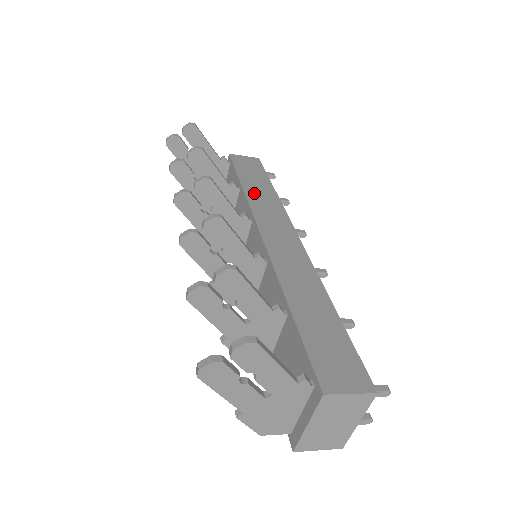
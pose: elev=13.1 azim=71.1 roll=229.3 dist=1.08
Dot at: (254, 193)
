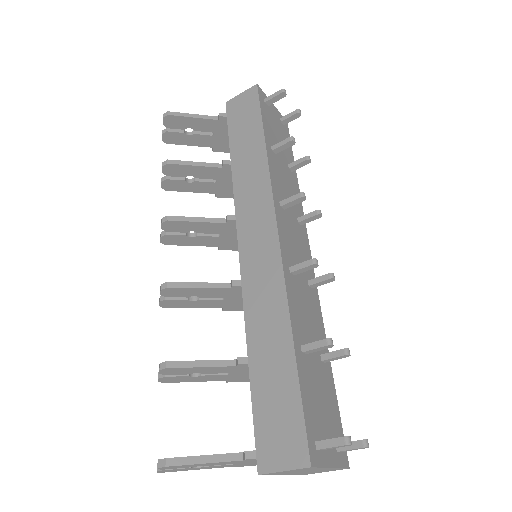
Dot at: (241, 169)
